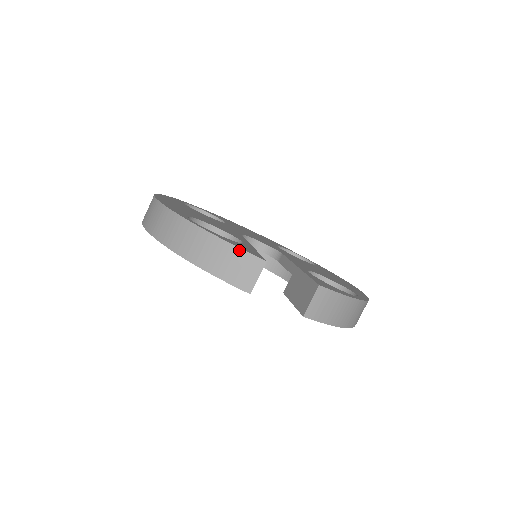
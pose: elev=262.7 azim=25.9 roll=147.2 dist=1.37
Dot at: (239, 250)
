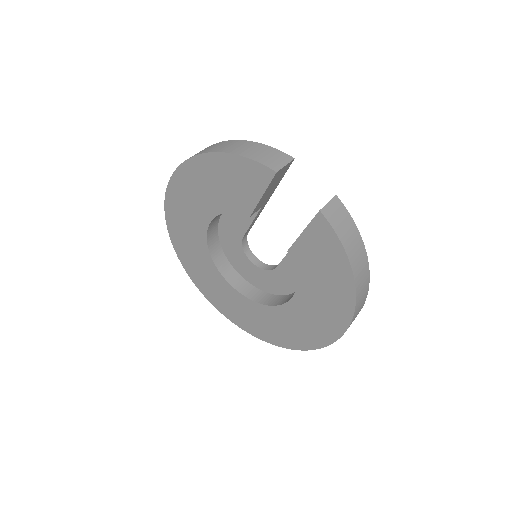
Dot at: (272, 148)
